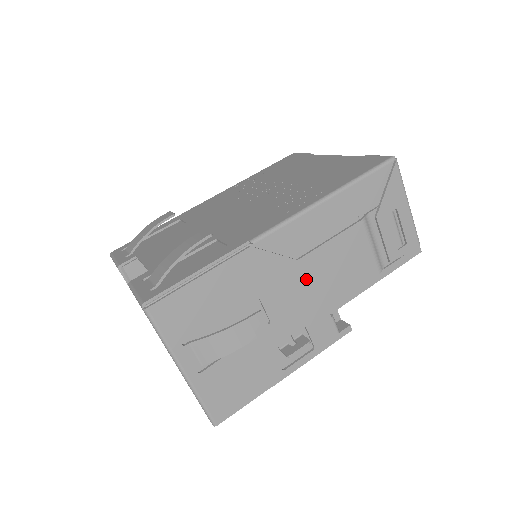
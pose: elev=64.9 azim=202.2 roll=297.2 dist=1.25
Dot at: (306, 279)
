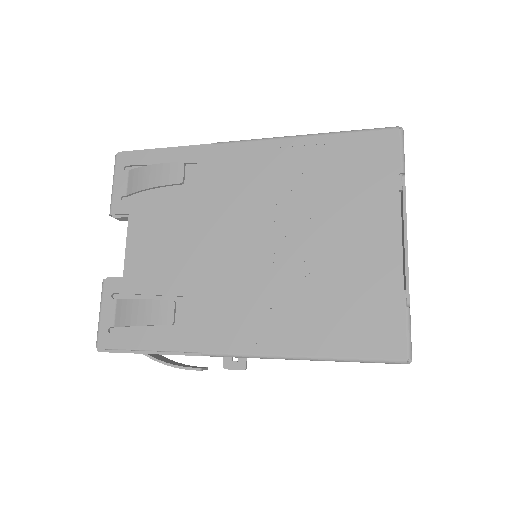
Dot at: occluded
